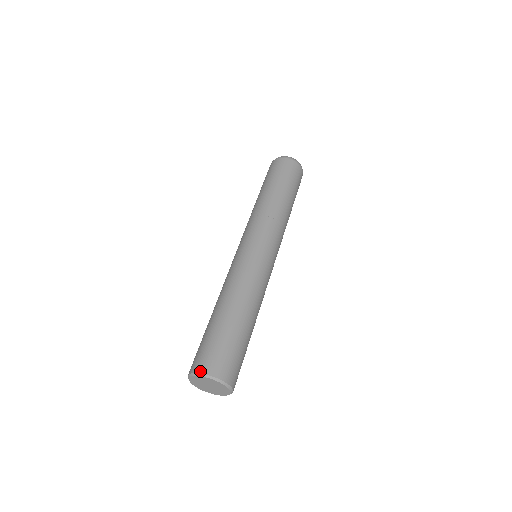
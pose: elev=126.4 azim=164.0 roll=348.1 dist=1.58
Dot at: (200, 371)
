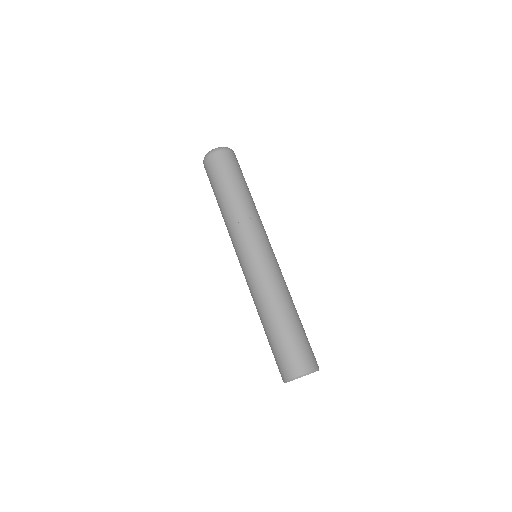
Dot at: (305, 372)
